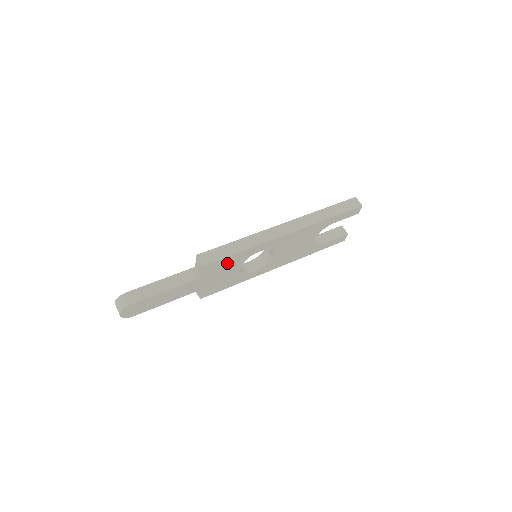
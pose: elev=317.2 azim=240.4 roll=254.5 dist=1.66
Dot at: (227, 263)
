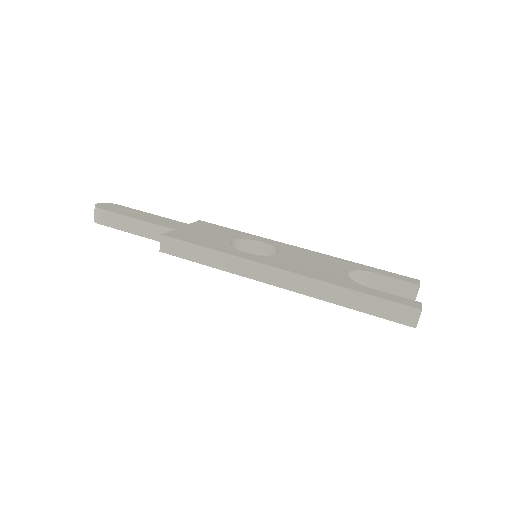
Dot at: occluded
